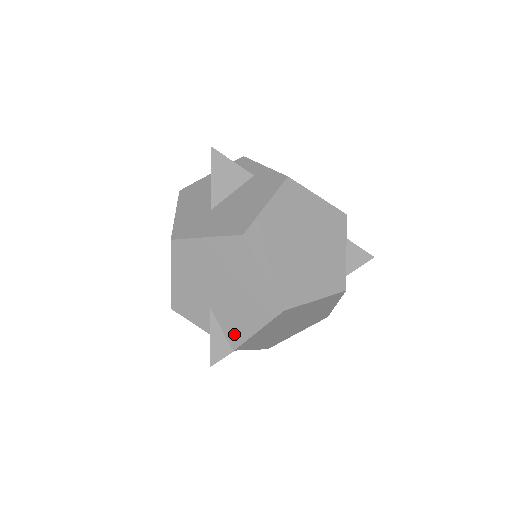
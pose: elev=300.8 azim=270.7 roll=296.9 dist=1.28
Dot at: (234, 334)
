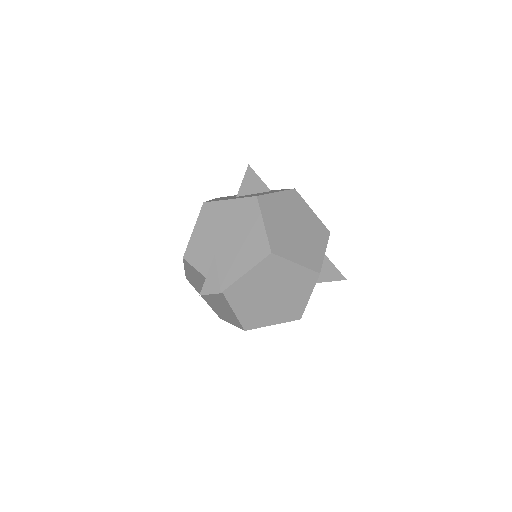
Dot at: (227, 276)
